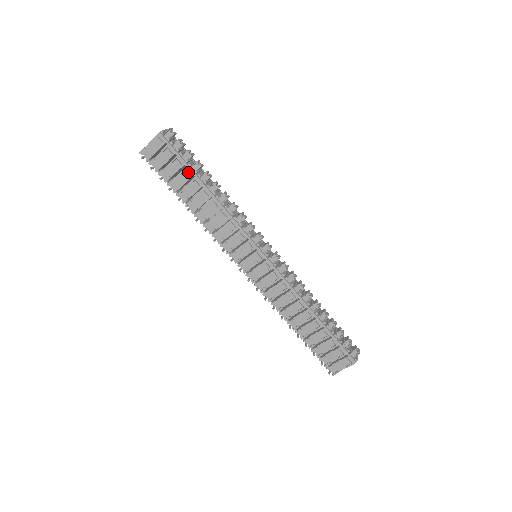
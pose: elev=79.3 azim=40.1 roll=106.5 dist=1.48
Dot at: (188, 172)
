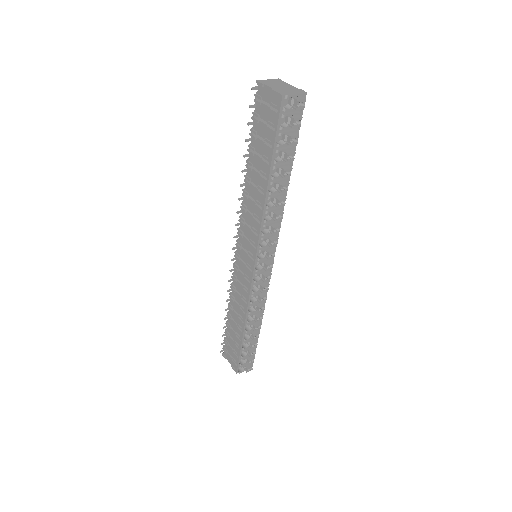
Dot at: (269, 153)
